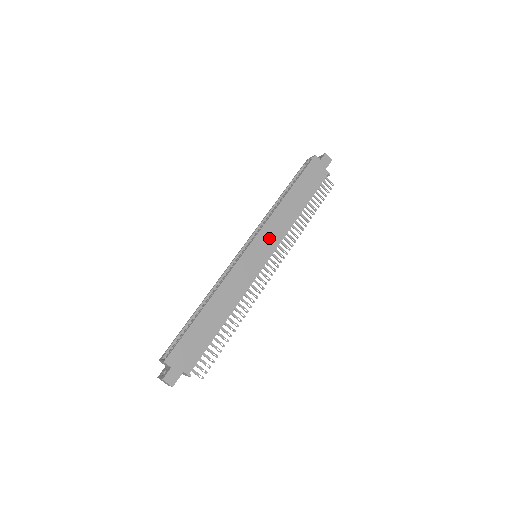
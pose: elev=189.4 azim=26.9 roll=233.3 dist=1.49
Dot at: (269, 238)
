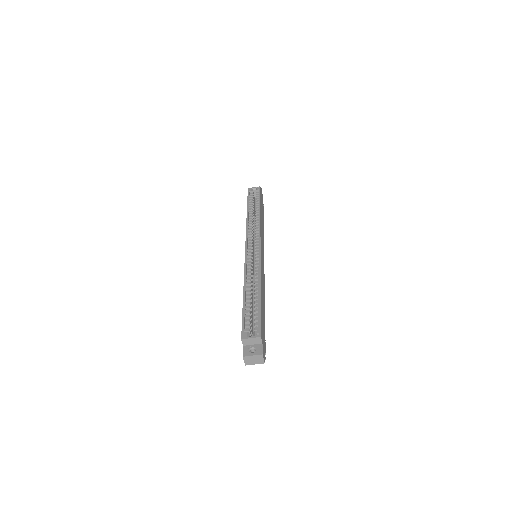
Dot at: (262, 243)
